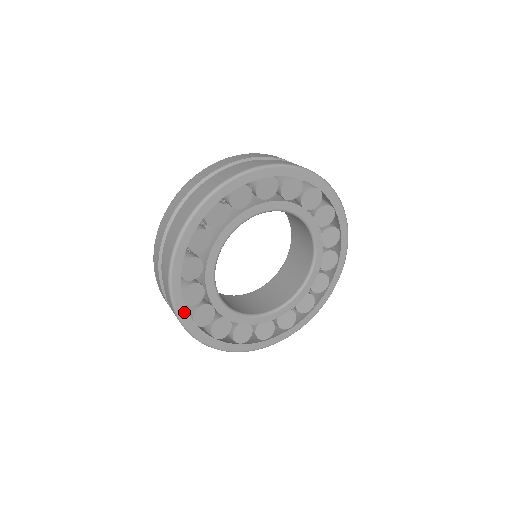
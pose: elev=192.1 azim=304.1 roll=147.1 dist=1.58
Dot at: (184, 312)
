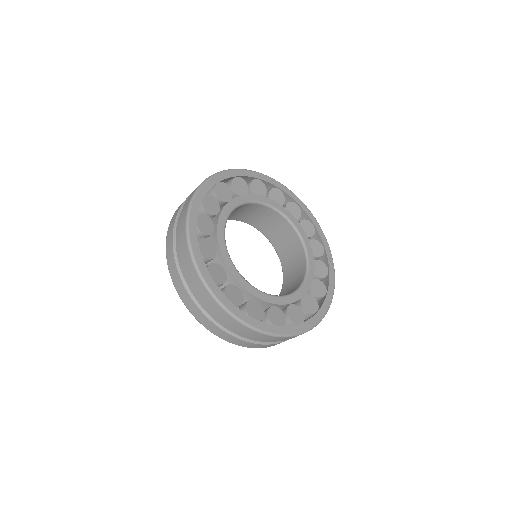
Dot at: (215, 288)
